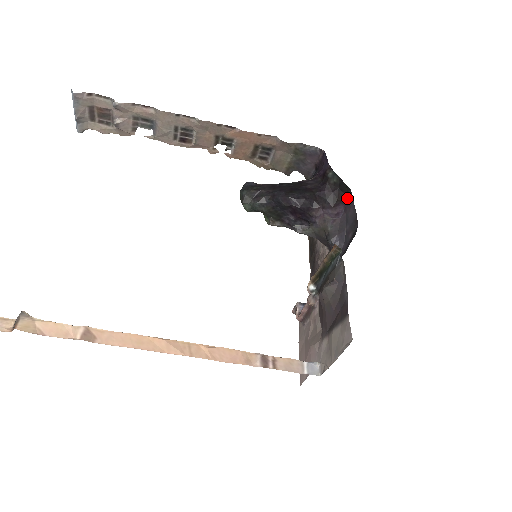
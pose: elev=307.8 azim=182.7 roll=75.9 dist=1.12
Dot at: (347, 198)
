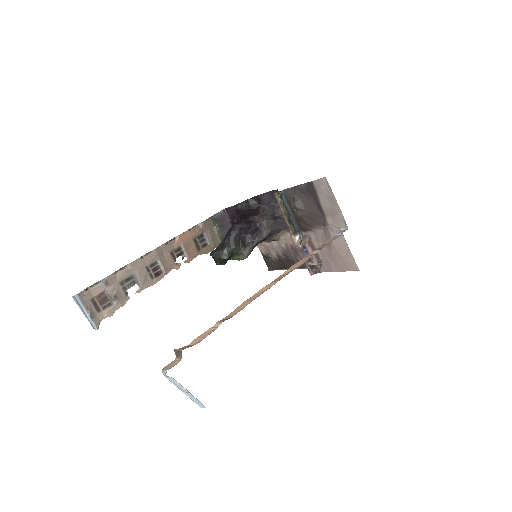
Dot at: (258, 202)
